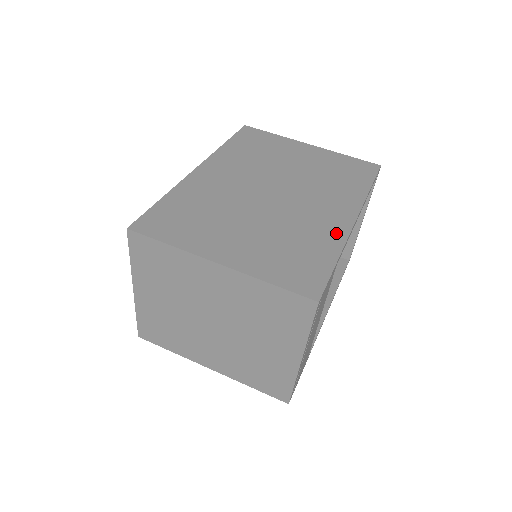
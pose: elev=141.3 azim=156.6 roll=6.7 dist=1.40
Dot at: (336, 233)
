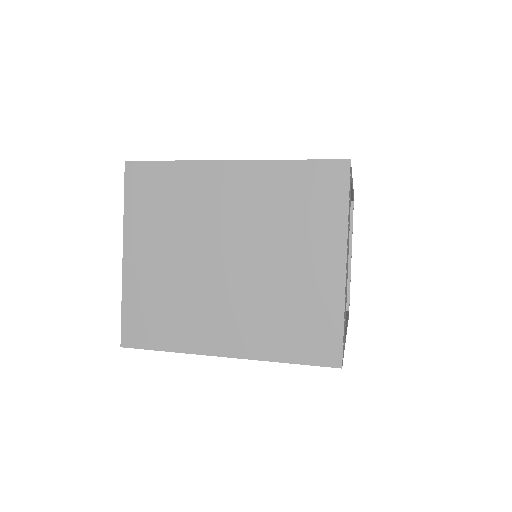
Dot at: occluded
